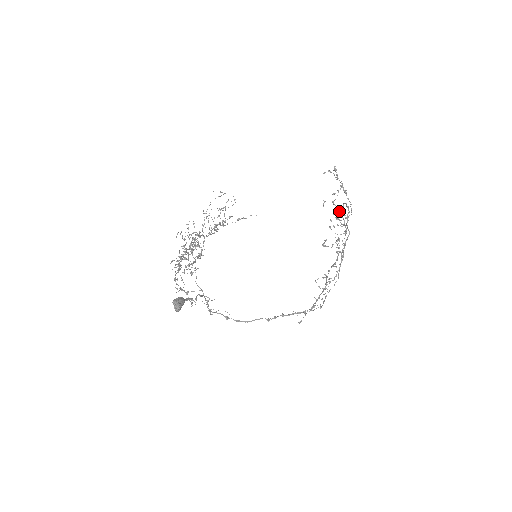
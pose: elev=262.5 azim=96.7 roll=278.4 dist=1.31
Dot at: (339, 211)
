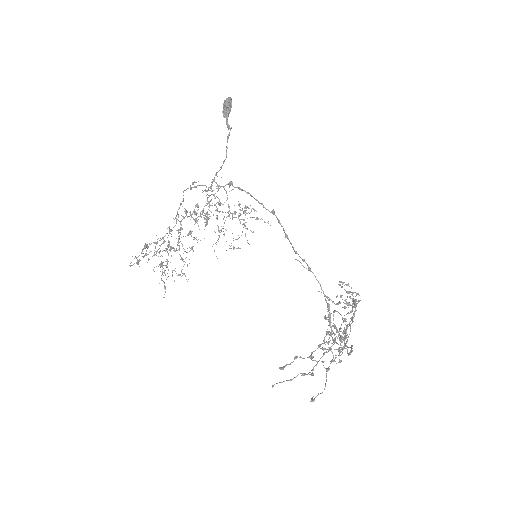
Dot at: (344, 306)
